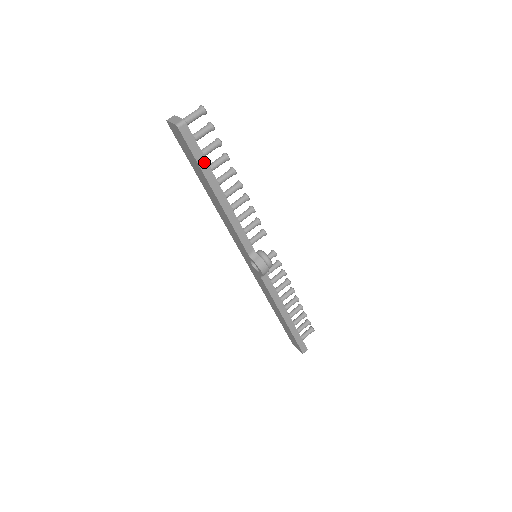
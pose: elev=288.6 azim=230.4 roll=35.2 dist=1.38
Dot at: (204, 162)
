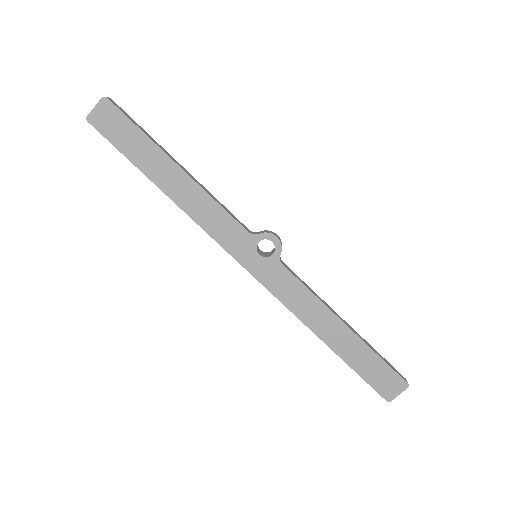
Dot at: (146, 133)
